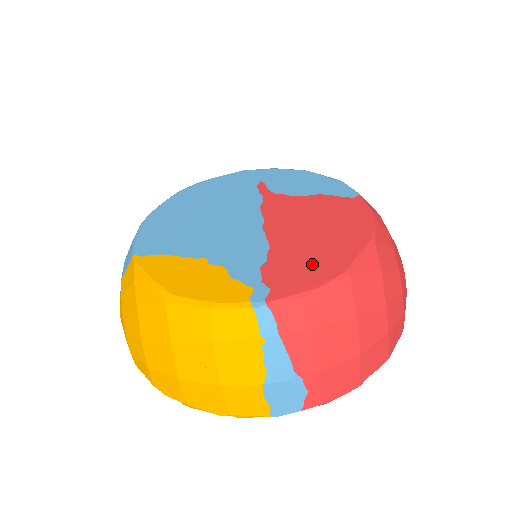
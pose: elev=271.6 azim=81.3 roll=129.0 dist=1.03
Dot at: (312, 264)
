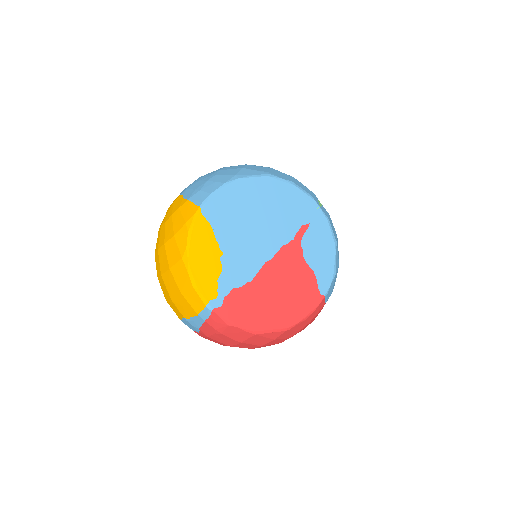
Dot at: (251, 312)
